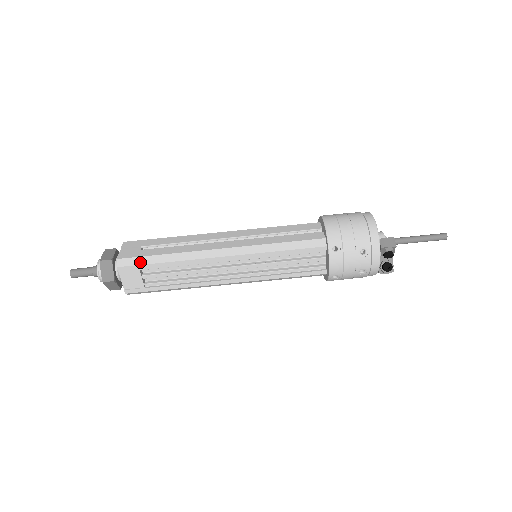
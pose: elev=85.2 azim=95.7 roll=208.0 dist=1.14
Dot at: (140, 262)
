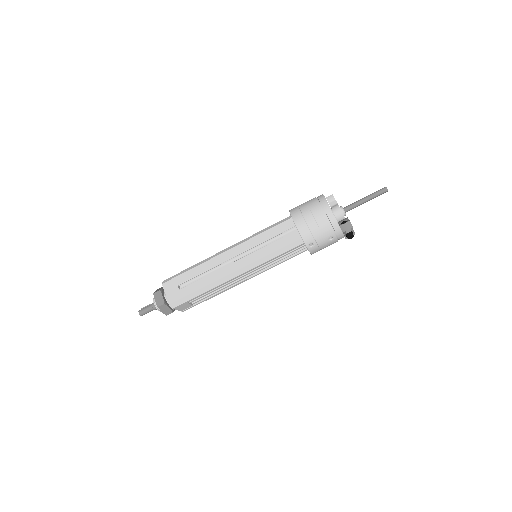
Dot at: (185, 301)
